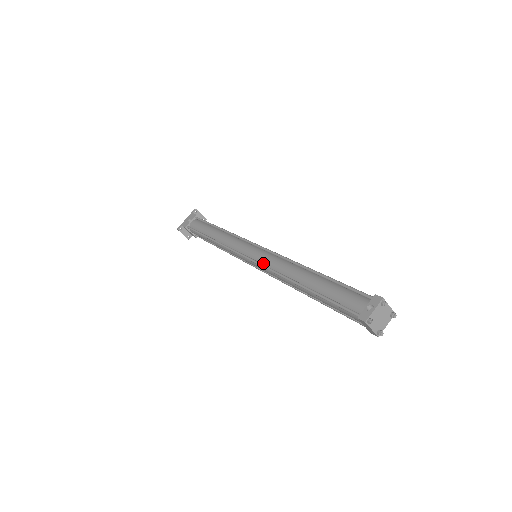
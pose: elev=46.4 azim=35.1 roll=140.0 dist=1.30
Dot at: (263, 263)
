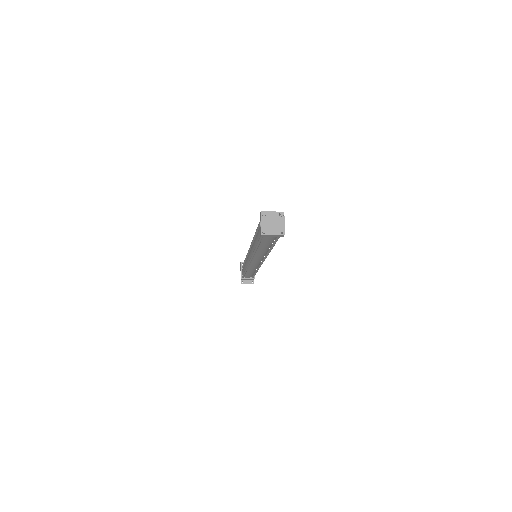
Dot at: occluded
